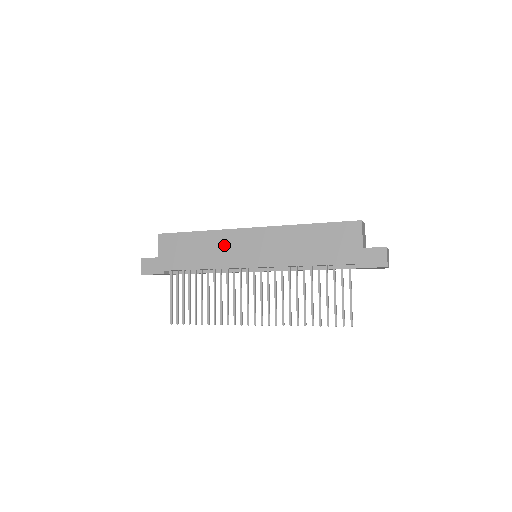
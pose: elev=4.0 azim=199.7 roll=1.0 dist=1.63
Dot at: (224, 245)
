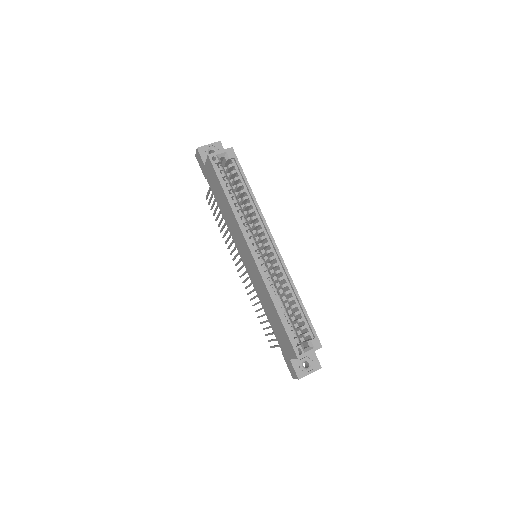
Dot at: (236, 230)
